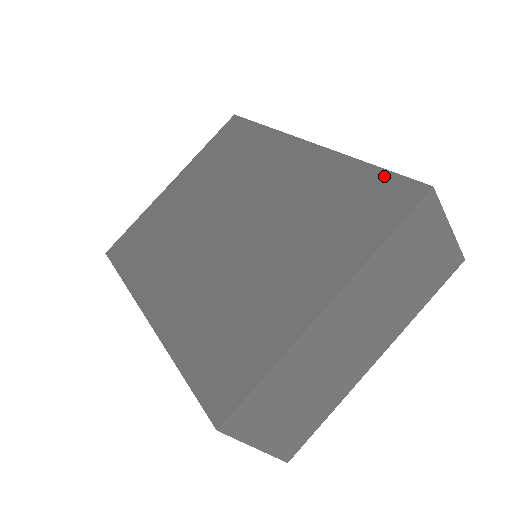
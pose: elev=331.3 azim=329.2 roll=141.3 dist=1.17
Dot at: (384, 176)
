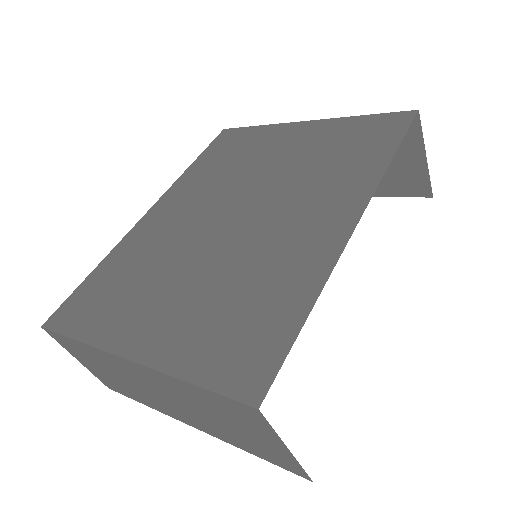
Dot at: (284, 342)
